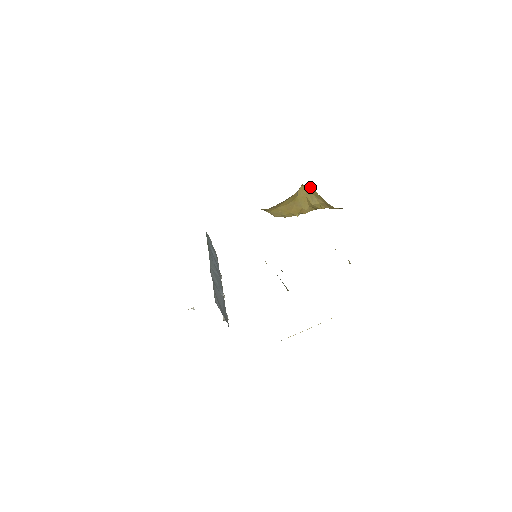
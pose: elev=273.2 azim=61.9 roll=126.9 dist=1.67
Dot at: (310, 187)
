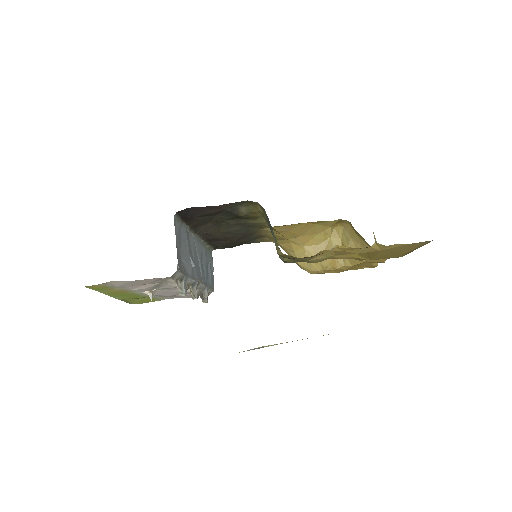
Dot at: (348, 226)
